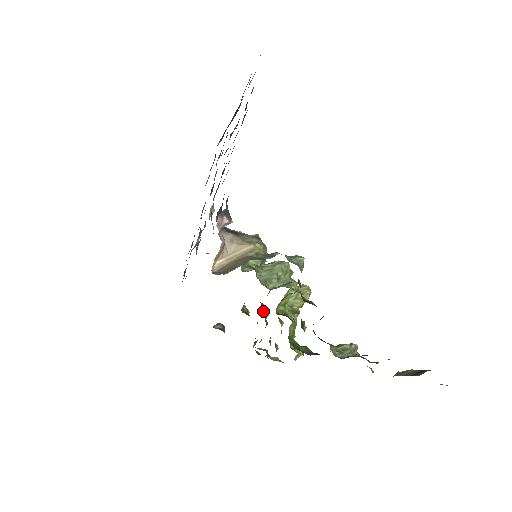
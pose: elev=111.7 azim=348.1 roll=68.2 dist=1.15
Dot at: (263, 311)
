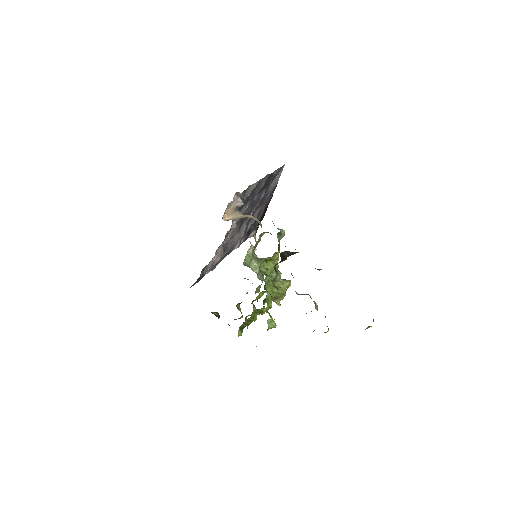
Dot at: (253, 306)
